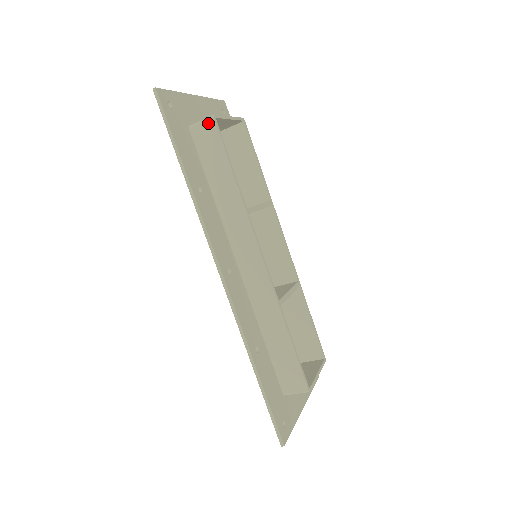
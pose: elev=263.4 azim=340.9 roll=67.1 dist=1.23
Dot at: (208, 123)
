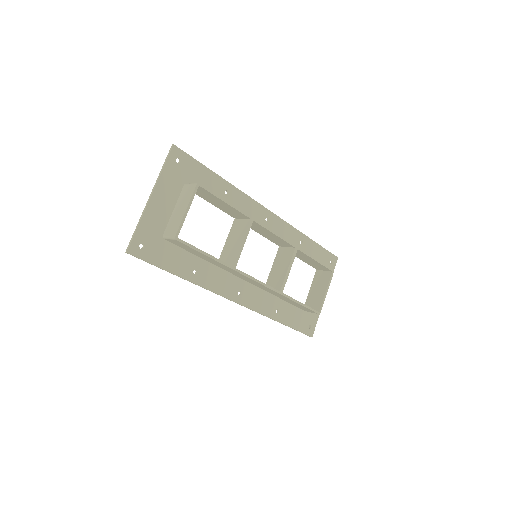
Dot at: (175, 241)
